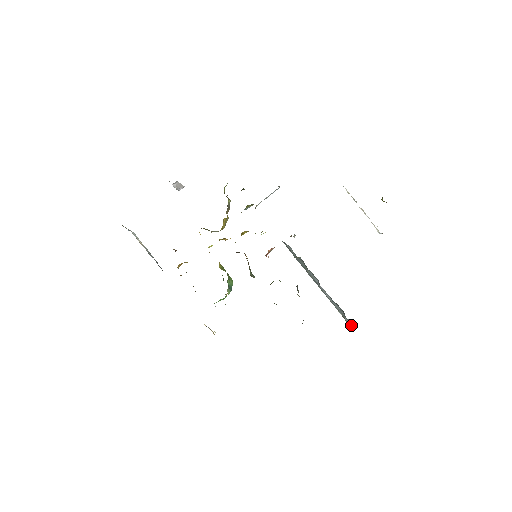
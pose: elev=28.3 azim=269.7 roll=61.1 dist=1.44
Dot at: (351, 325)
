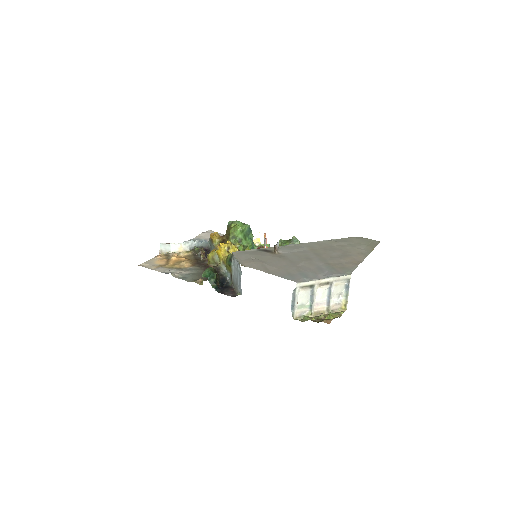
Dot at: occluded
